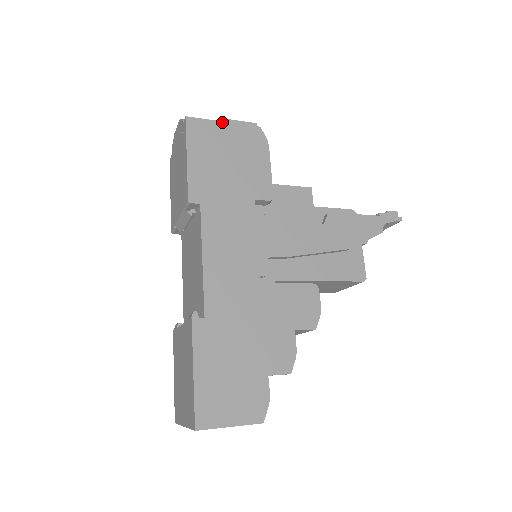
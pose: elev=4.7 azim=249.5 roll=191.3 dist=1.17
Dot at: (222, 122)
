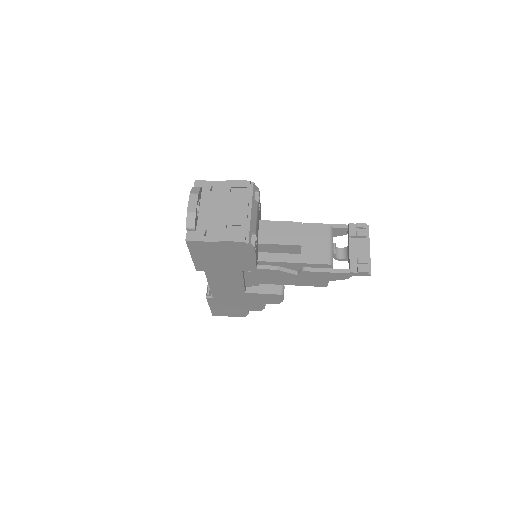
Dot at: (215, 242)
